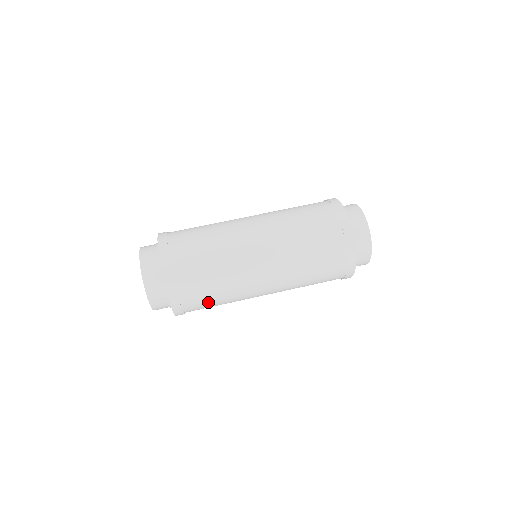
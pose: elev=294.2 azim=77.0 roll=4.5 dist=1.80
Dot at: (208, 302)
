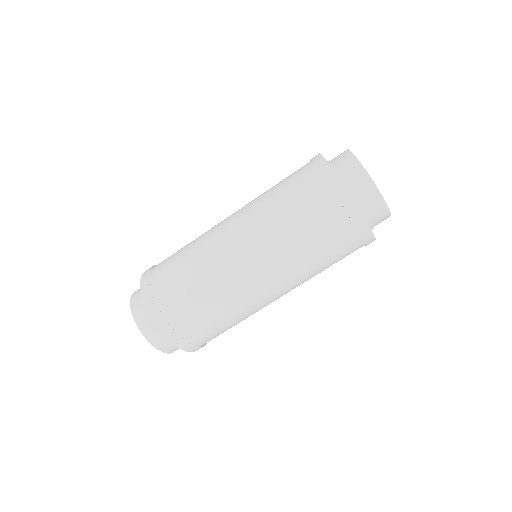
Dot at: occluded
